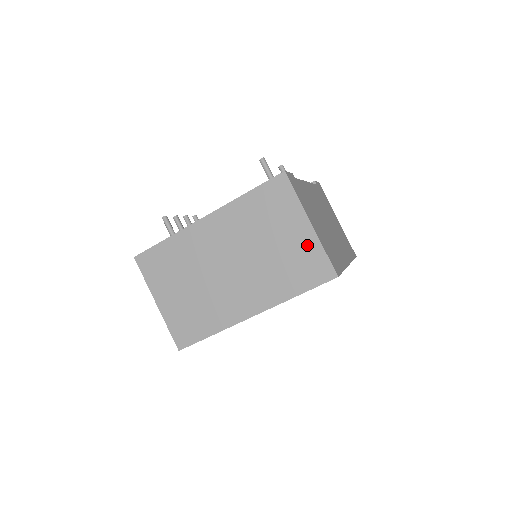
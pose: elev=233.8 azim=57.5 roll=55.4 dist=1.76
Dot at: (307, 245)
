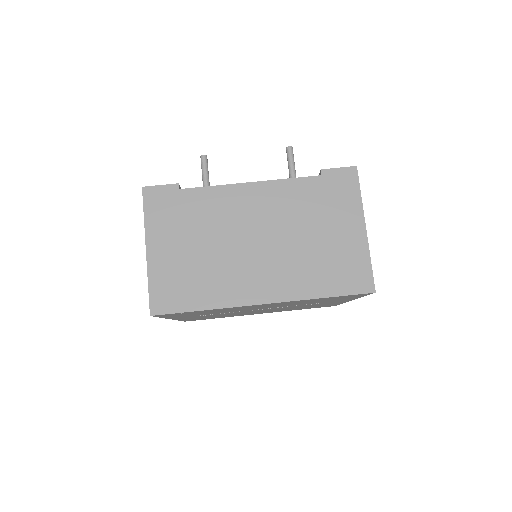
Dot at: occluded
